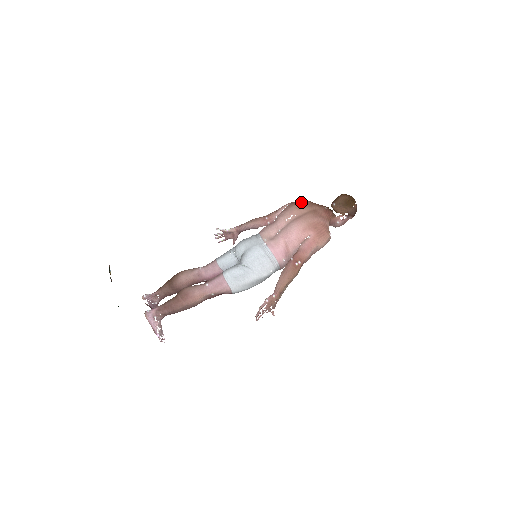
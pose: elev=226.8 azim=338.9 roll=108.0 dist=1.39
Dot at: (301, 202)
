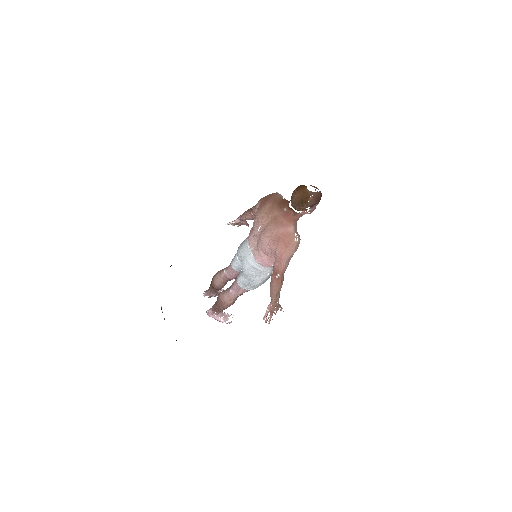
Dot at: (264, 207)
